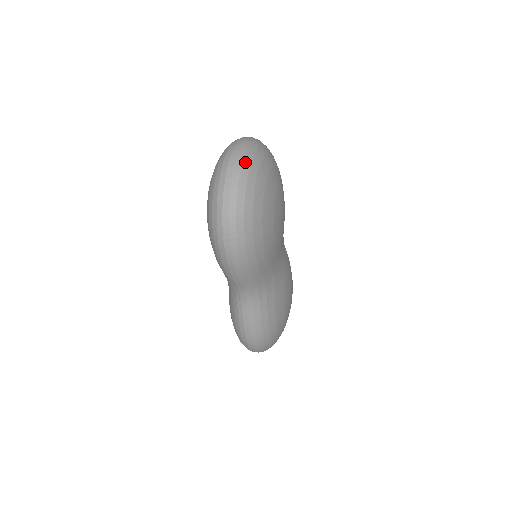
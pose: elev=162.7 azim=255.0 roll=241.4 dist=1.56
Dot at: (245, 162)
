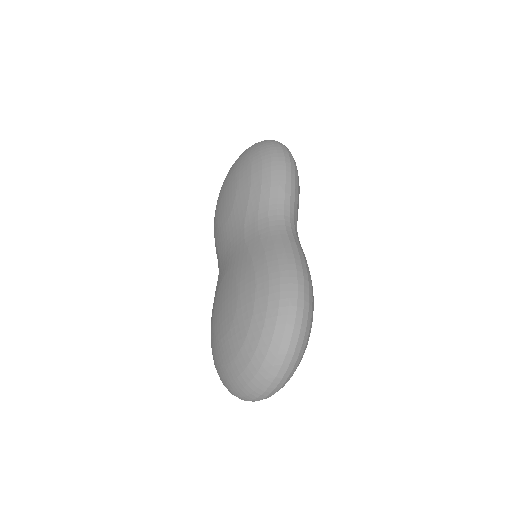
Dot at: occluded
